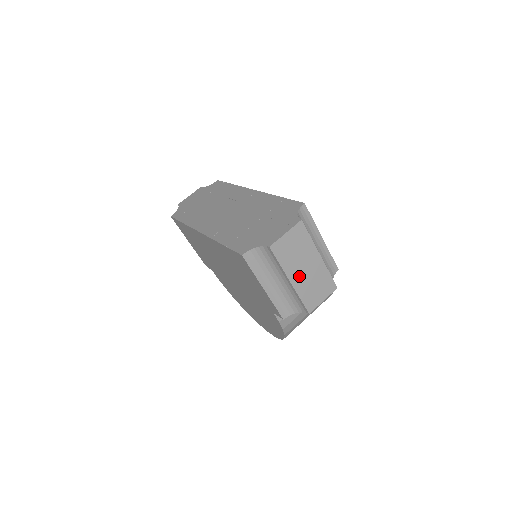
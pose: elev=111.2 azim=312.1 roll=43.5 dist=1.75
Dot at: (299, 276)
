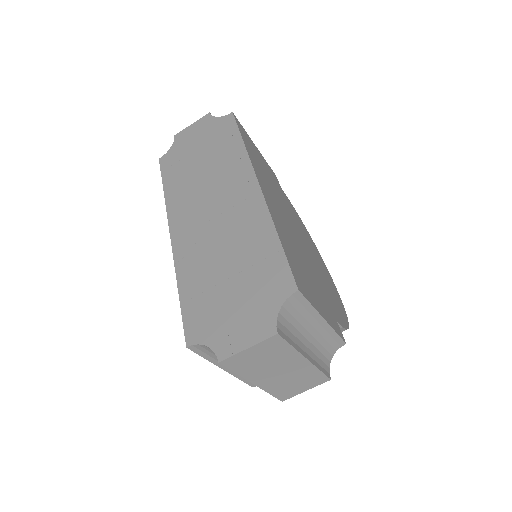
Dot at: (269, 378)
